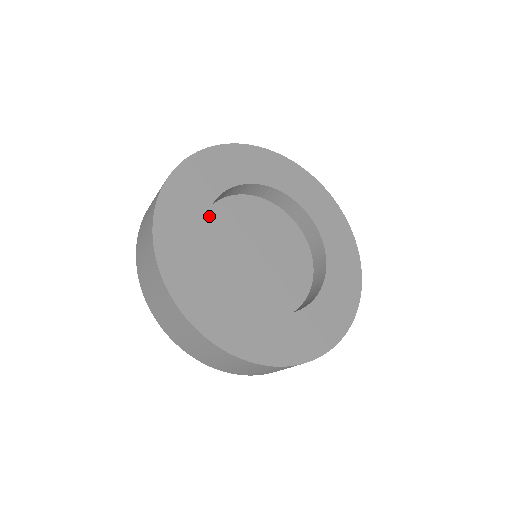
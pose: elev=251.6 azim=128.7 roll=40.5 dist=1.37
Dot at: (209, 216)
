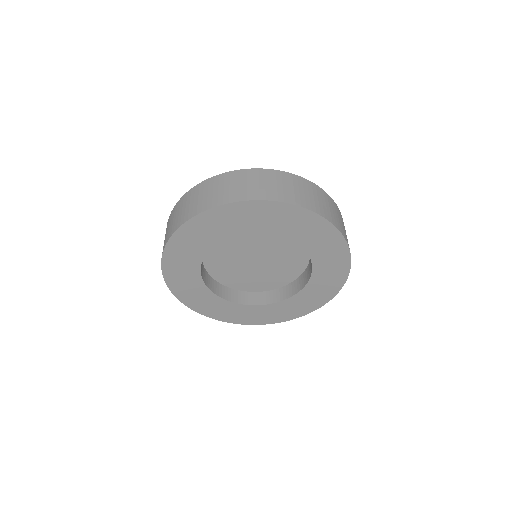
Dot at: occluded
